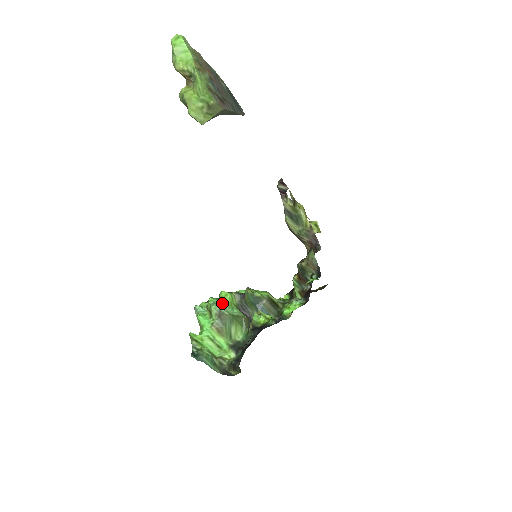
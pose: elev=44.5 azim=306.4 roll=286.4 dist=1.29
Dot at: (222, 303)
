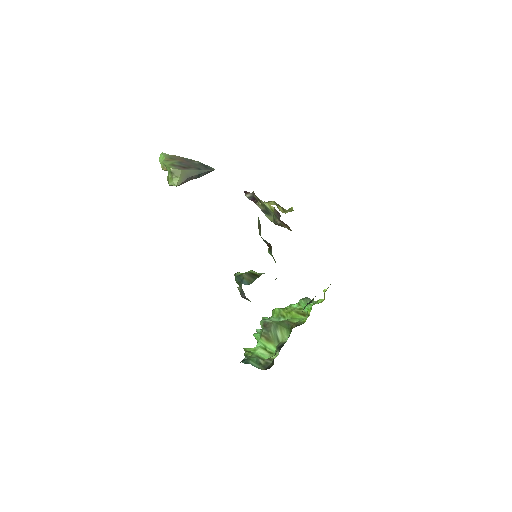
Dot at: occluded
